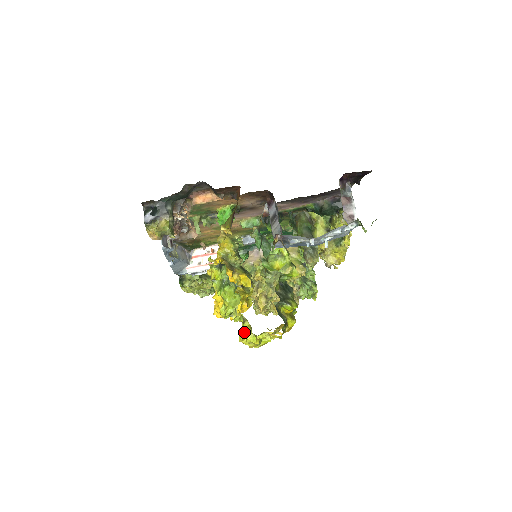
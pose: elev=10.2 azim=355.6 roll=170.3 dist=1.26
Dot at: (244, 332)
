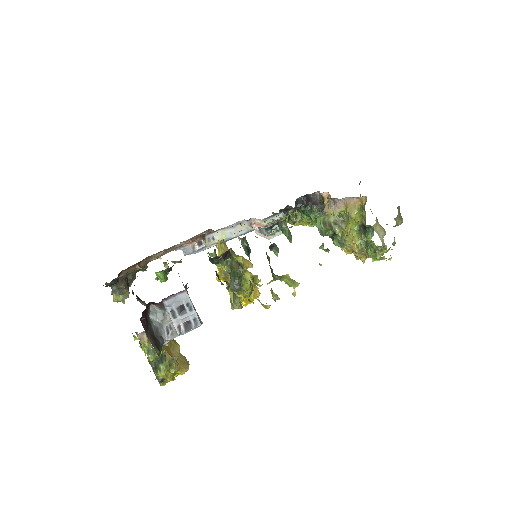
Dot at: occluded
